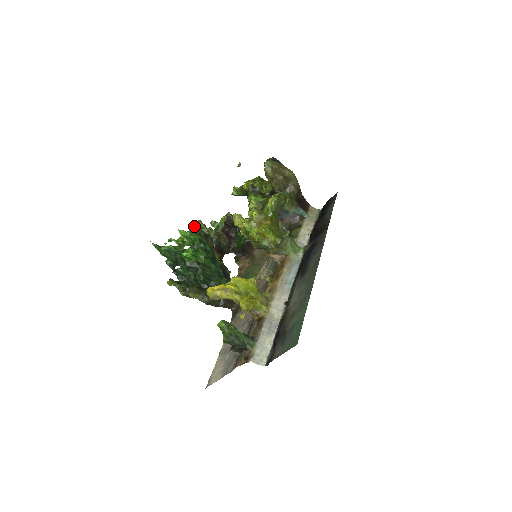
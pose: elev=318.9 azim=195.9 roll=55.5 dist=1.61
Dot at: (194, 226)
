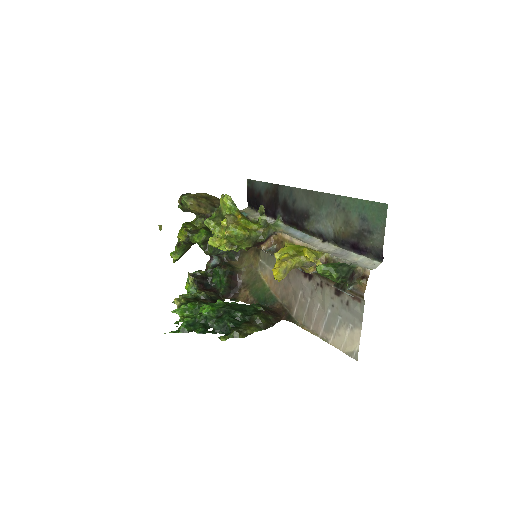
Dot at: (178, 301)
